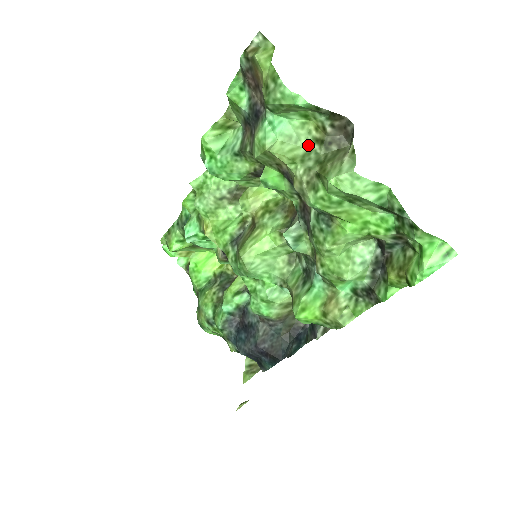
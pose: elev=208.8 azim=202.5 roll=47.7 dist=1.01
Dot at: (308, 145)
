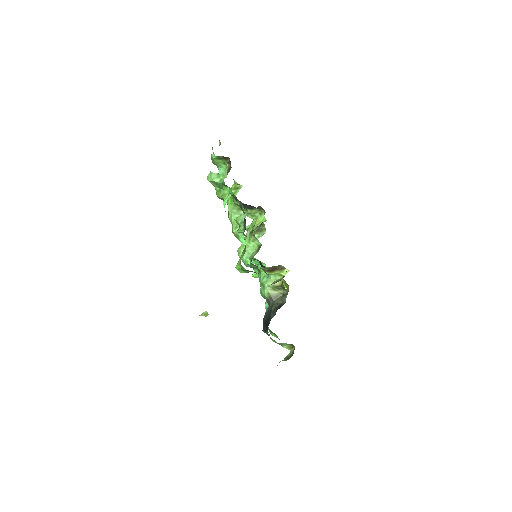
Dot at: occluded
